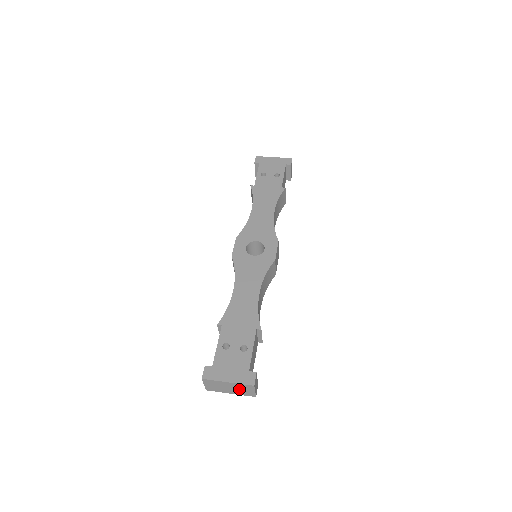
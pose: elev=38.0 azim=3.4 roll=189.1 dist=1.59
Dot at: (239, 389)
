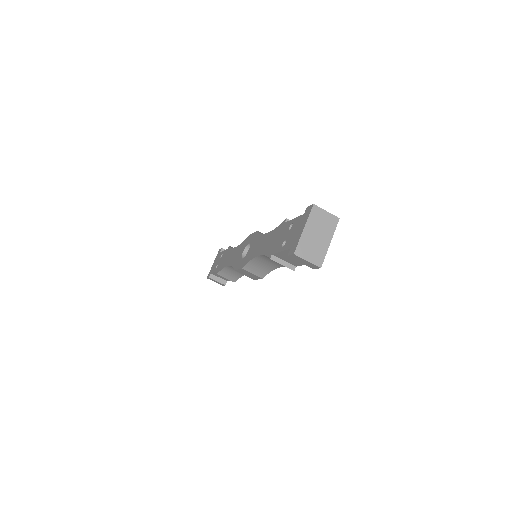
Dot at: (320, 226)
